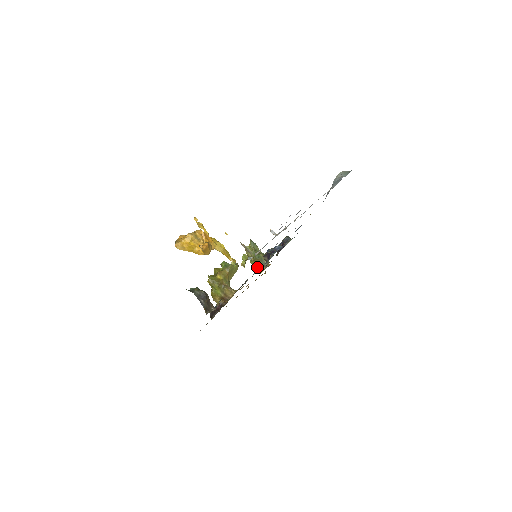
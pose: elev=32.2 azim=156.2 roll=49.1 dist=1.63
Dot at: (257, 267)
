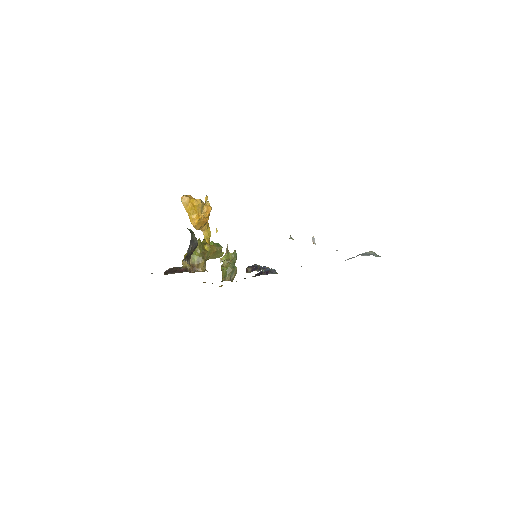
Dot at: (223, 274)
